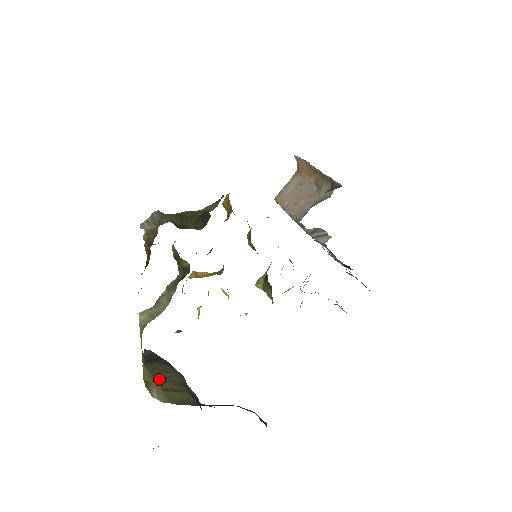
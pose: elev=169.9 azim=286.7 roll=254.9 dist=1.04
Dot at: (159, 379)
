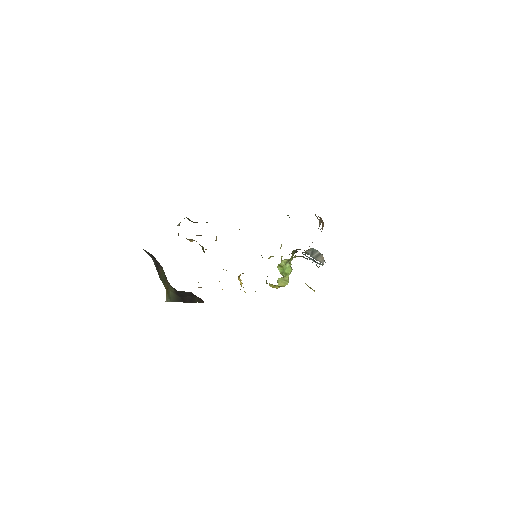
Dot at: (163, 284)
